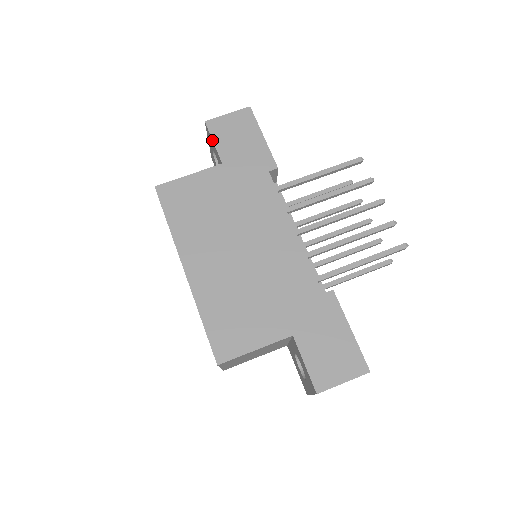
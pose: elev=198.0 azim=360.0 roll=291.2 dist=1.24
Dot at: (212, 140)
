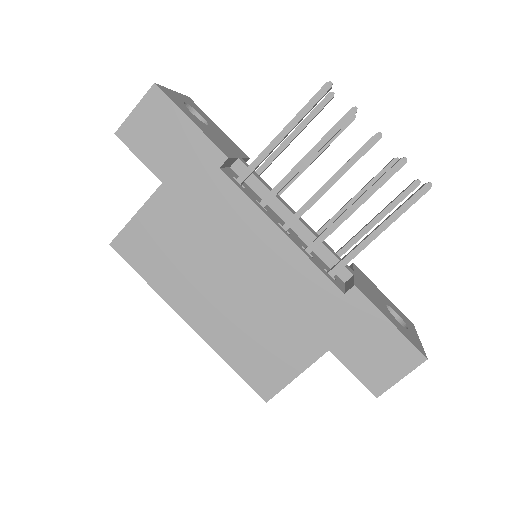
Dot at: (136, 156)
